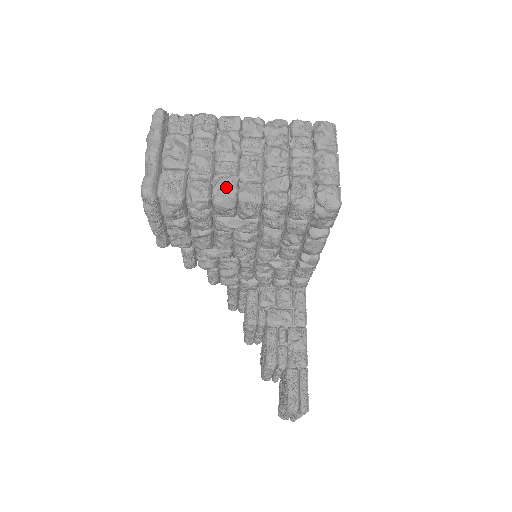
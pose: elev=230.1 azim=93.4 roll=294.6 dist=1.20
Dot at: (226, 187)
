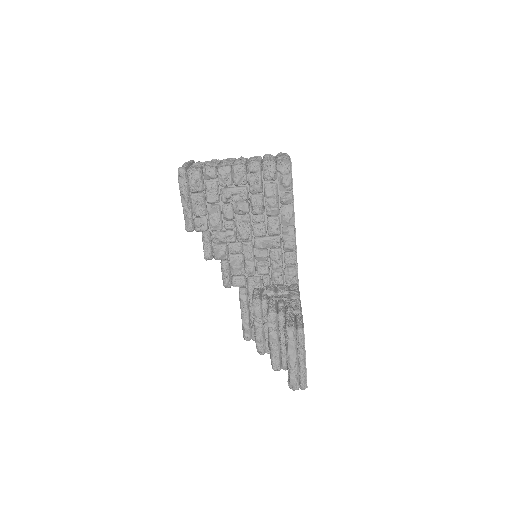
Dot at: (225, 164)
